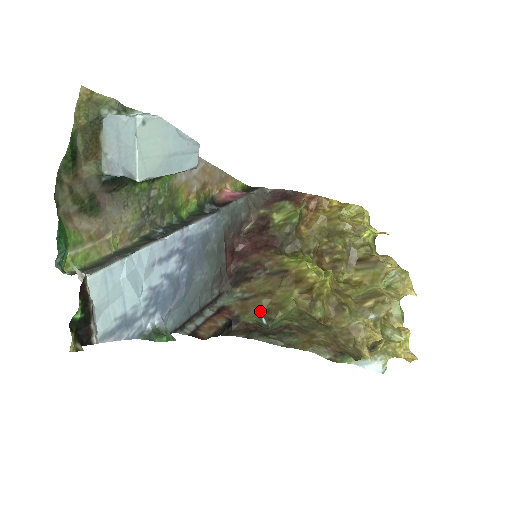
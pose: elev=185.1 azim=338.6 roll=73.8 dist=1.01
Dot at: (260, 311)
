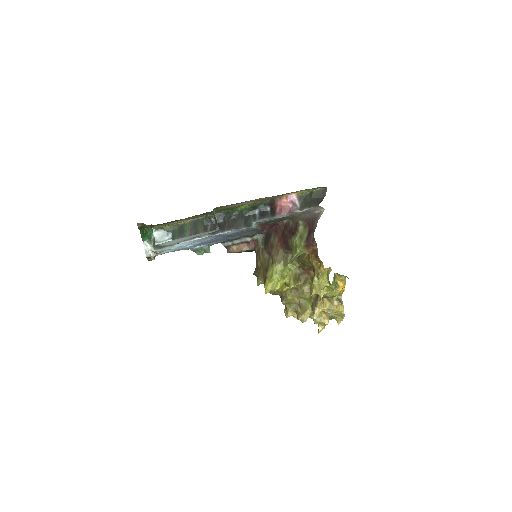
Dot at: (256, 265)
